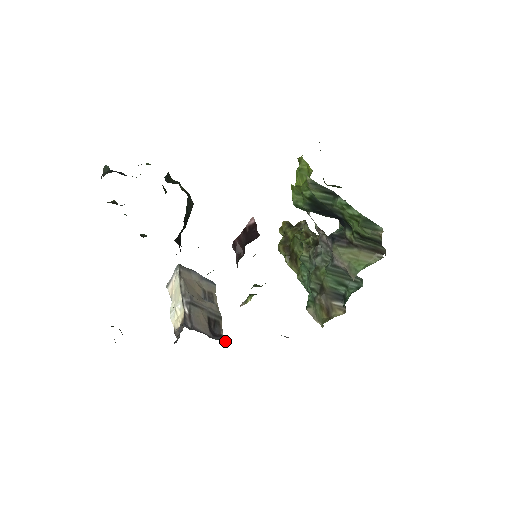
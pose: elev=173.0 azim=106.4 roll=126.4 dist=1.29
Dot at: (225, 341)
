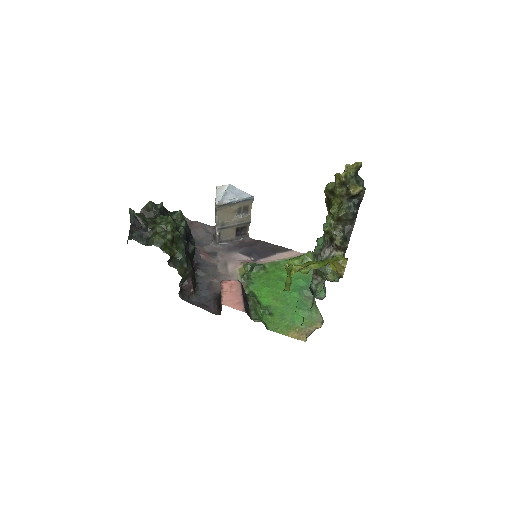
Dot at: (248, 236)
